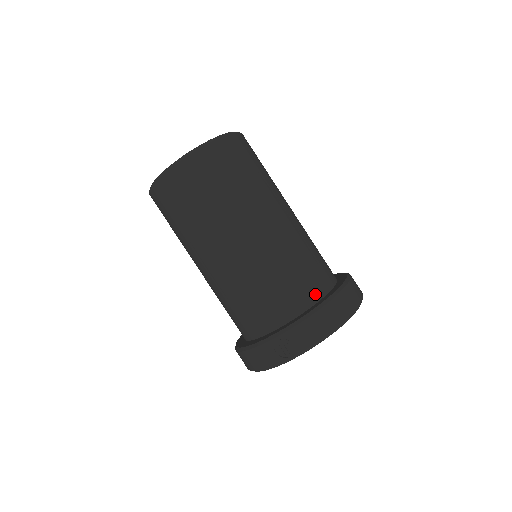
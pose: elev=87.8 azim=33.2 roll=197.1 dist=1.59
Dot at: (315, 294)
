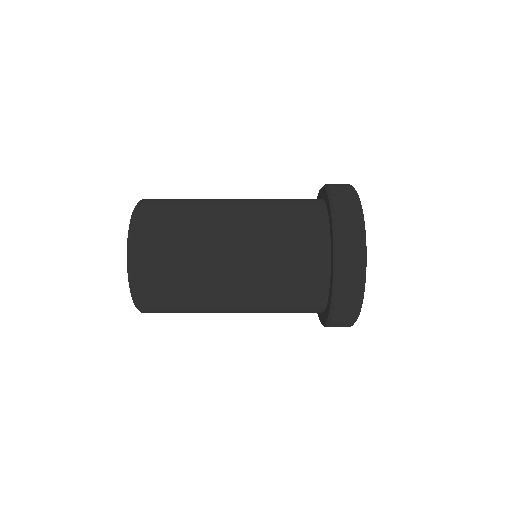
Dot at: occluded
